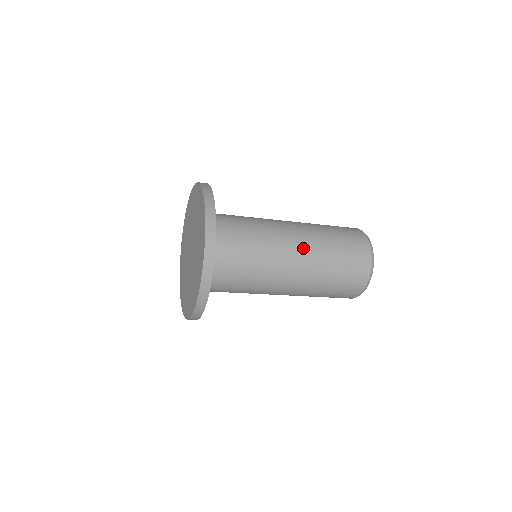
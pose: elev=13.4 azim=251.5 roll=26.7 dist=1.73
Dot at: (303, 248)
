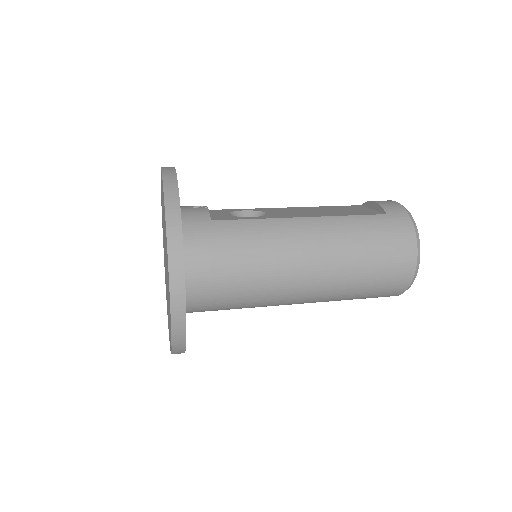
Dot at: (315, 288)
